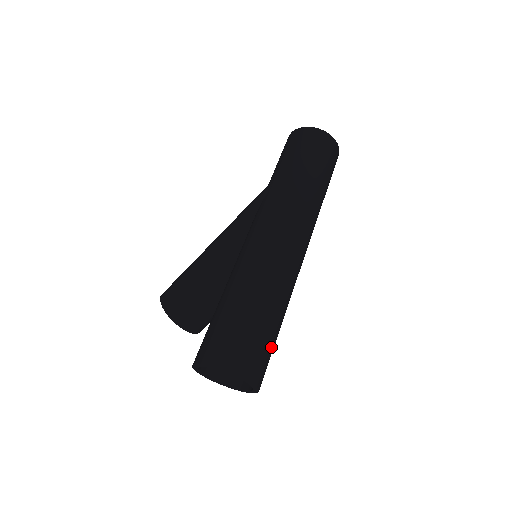
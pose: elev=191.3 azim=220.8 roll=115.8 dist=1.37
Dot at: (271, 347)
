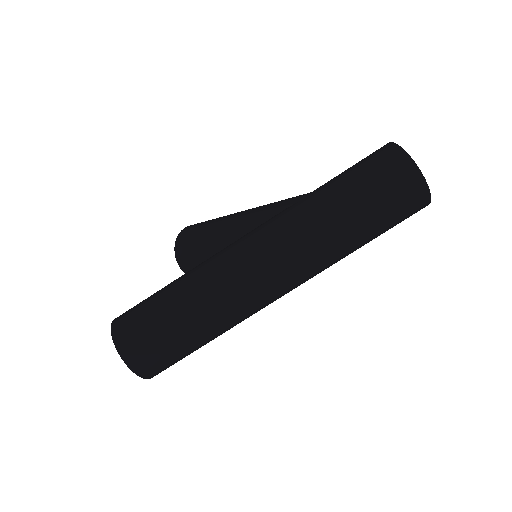
Dot at: (178, 355)
